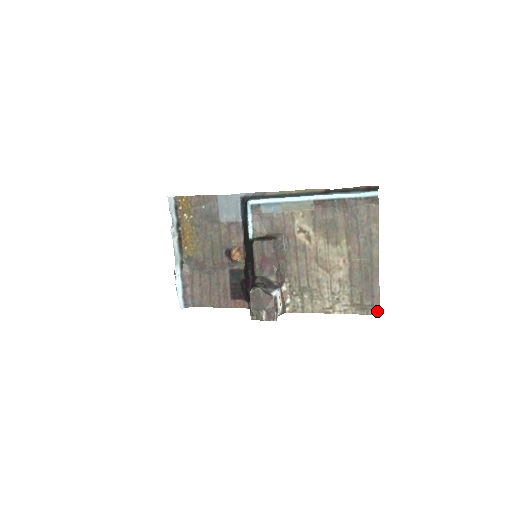
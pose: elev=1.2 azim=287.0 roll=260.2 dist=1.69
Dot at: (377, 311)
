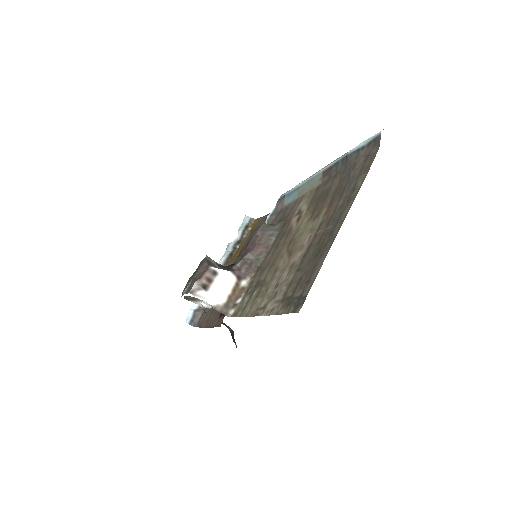
Dot at: (300, 306)
